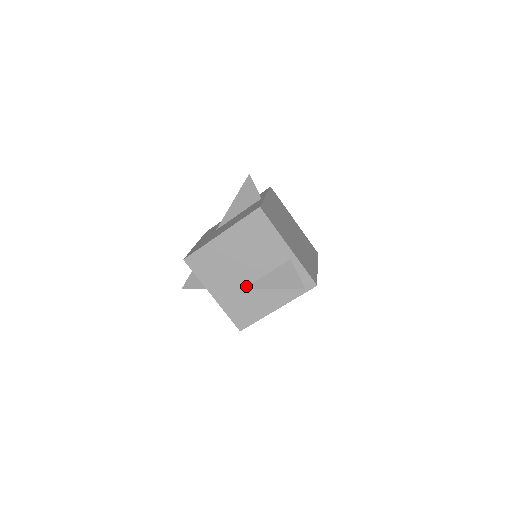
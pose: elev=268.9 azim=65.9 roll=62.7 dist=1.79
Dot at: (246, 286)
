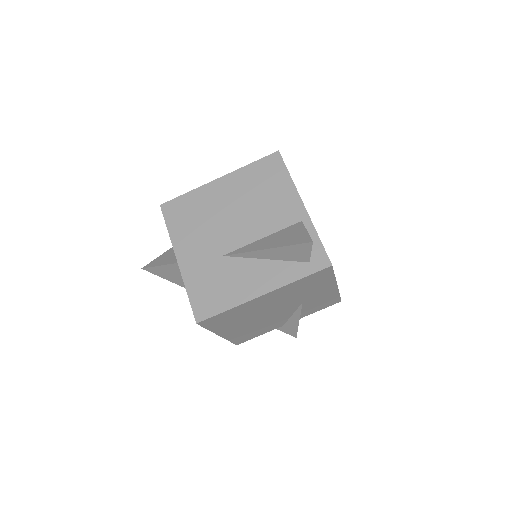
Dot at: (229, 252)
